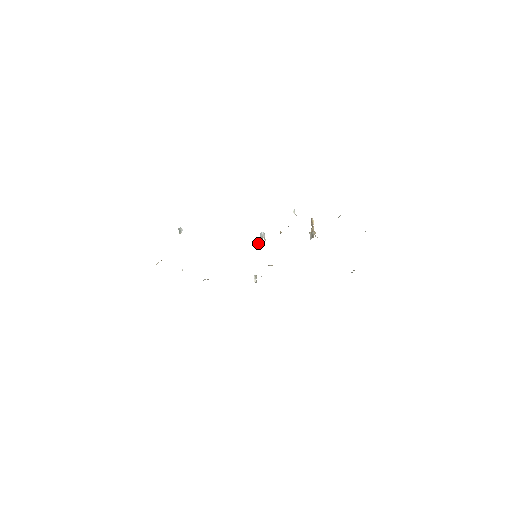
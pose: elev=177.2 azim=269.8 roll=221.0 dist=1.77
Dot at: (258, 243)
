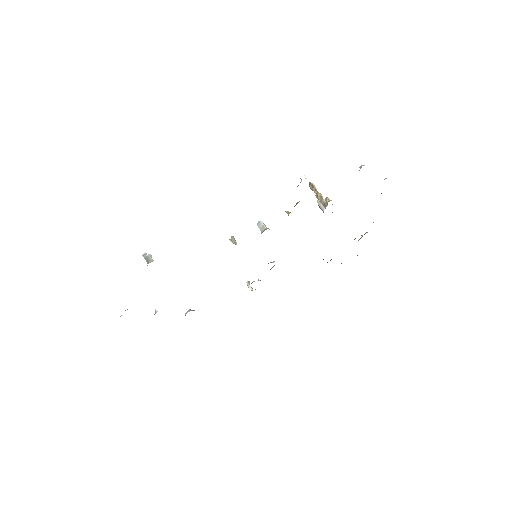
Dot at: (229, 239)
